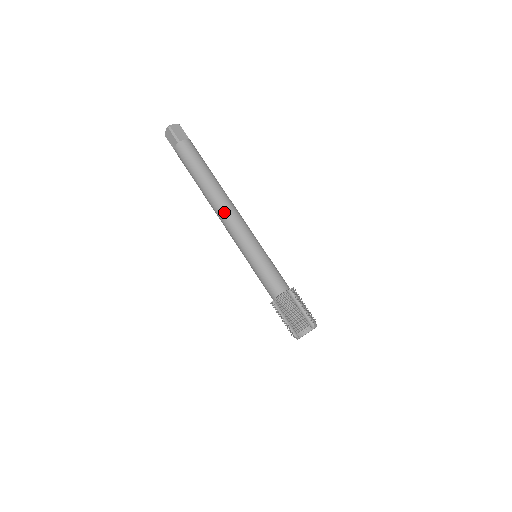
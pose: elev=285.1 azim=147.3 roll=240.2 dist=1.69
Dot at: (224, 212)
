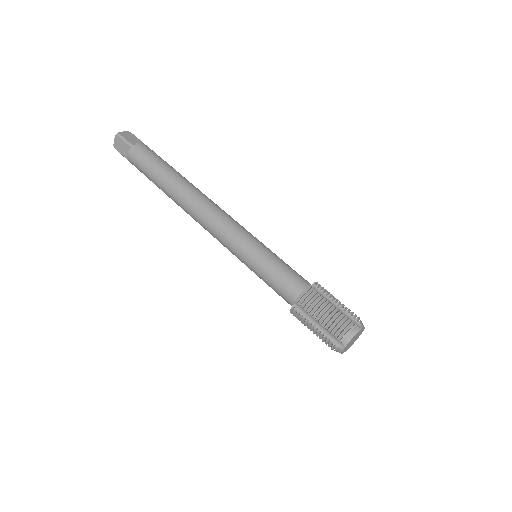
Dot at: (203, 209)
